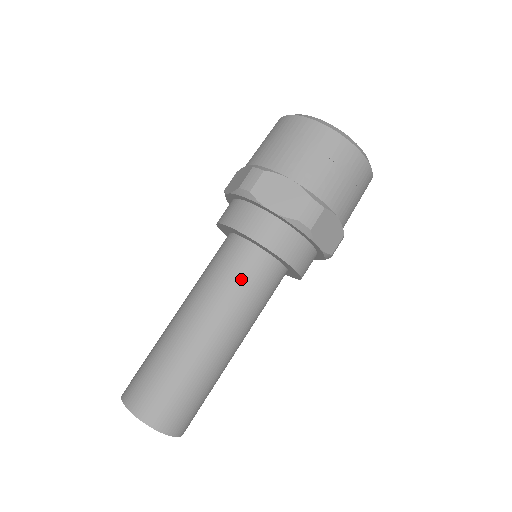
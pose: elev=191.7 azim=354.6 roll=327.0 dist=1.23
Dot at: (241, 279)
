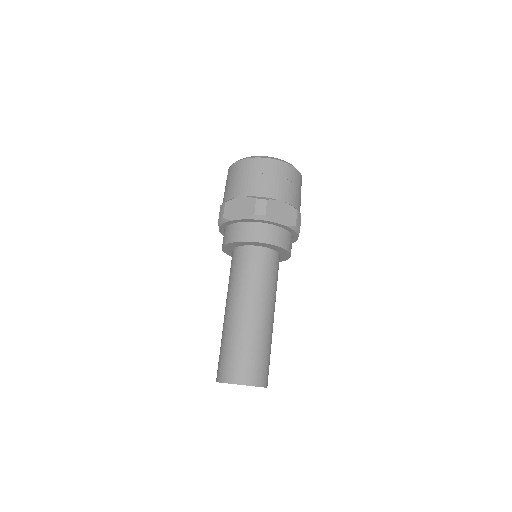
Dot at: (270, 273)
